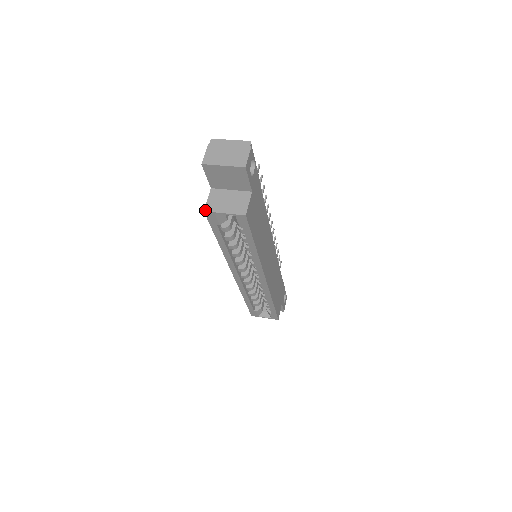
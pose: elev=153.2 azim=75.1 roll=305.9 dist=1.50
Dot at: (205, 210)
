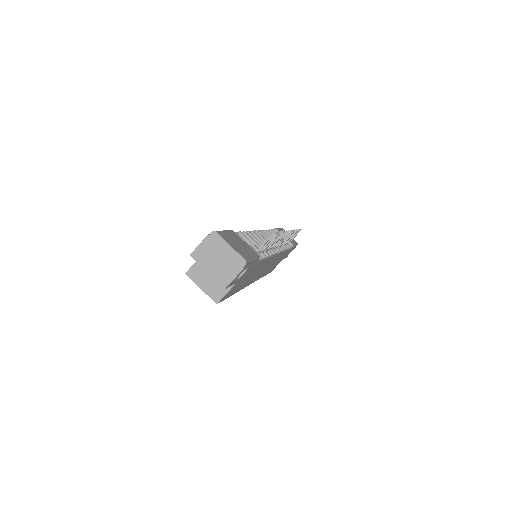
Dot at: (187, 273)
